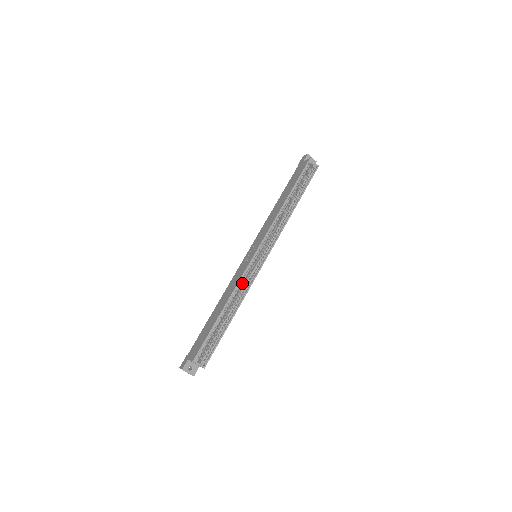
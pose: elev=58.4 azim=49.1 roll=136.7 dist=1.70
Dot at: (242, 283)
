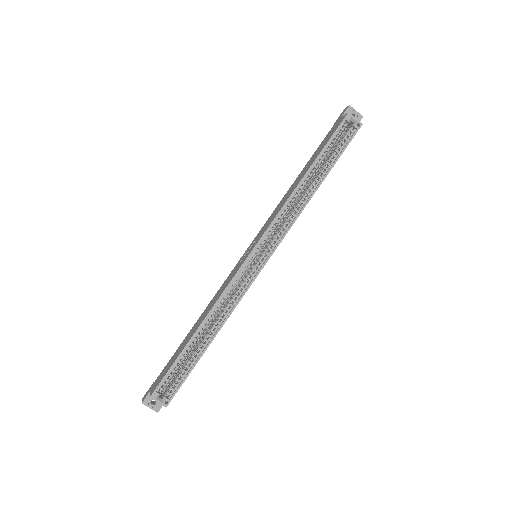
Dot at: (231, 294)
